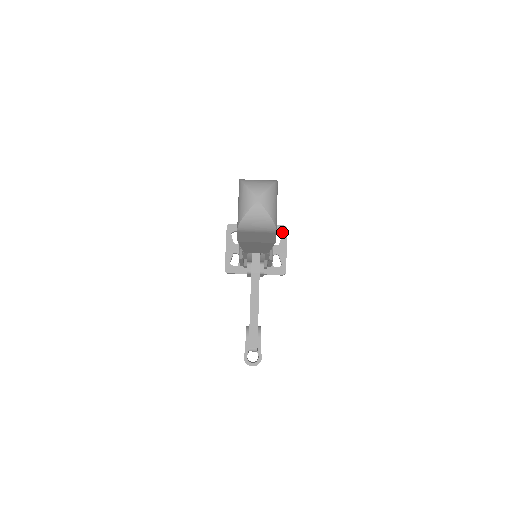
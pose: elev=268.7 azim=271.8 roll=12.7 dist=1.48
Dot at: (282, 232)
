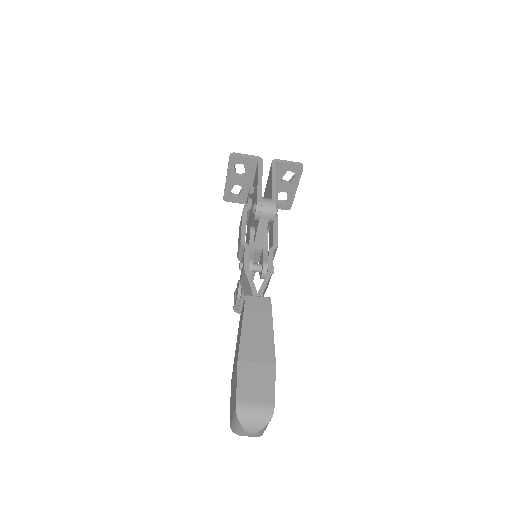
Dot at: (296, 172)
